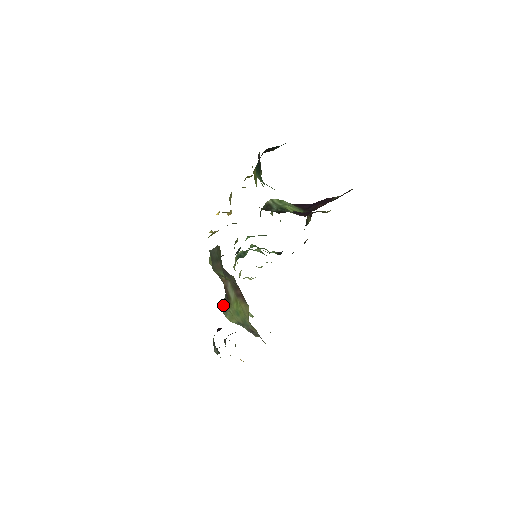
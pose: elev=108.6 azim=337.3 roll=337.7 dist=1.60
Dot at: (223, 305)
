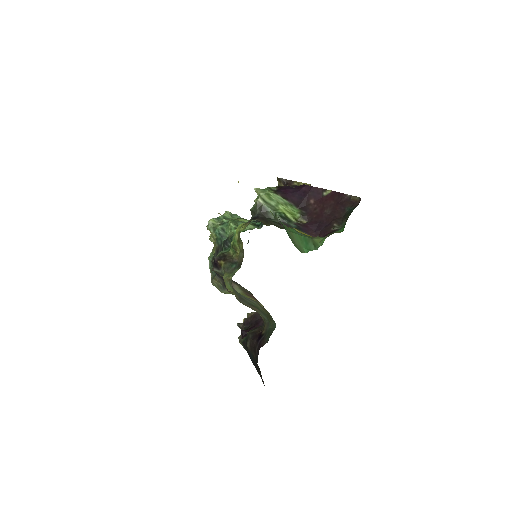
Dot at: (214, 281)
